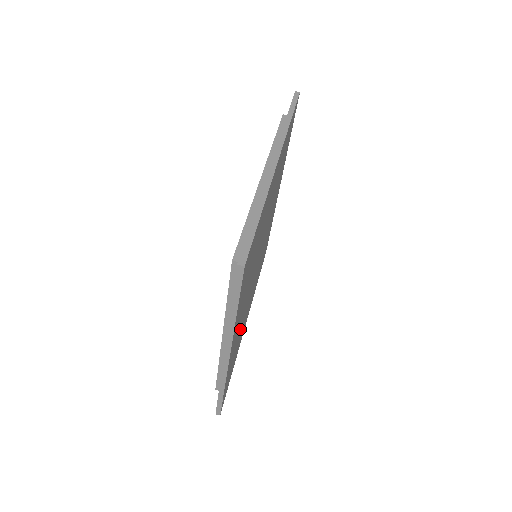
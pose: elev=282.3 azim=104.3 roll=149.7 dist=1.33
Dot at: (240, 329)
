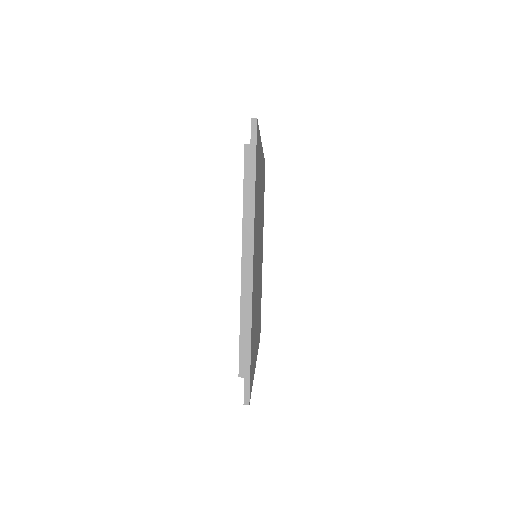
Dot at: (255, 298)
